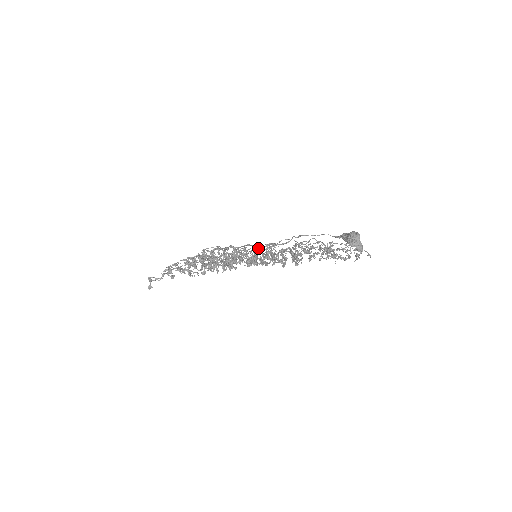
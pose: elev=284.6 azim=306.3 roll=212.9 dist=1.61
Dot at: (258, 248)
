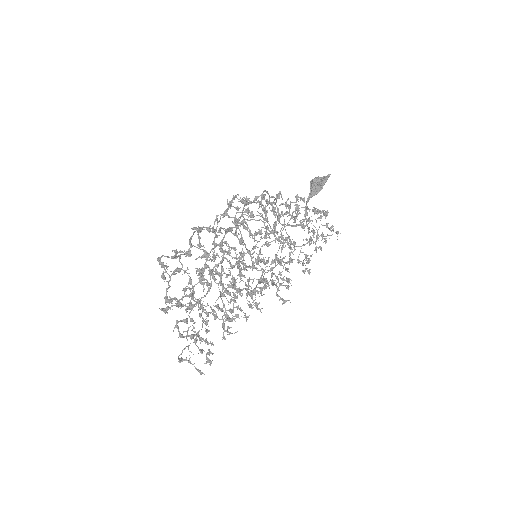
Dot at: (258, 196)
